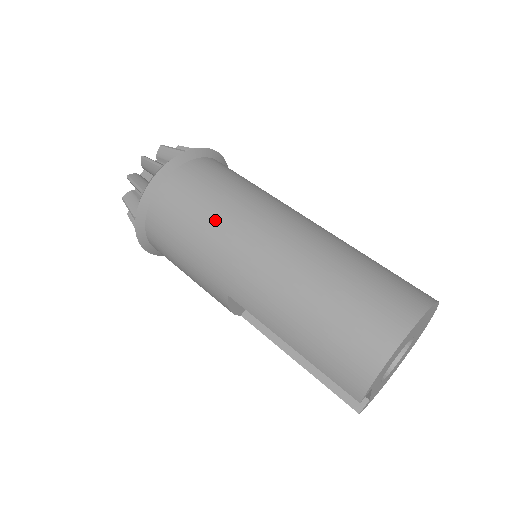
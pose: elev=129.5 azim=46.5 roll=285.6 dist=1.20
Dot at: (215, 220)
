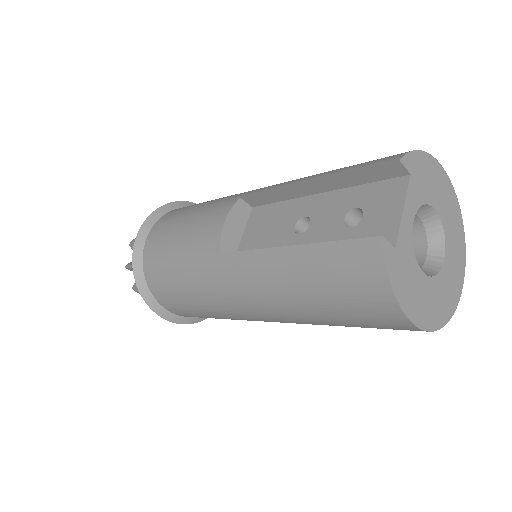
Dot at: occluded
